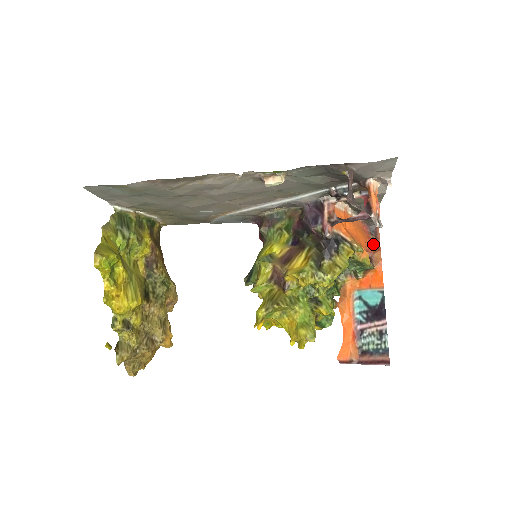
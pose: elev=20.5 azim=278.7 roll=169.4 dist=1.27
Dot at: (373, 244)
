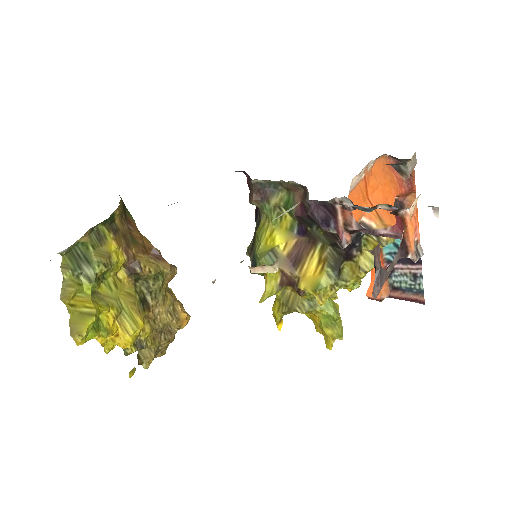
Dot at: (406, 189)
